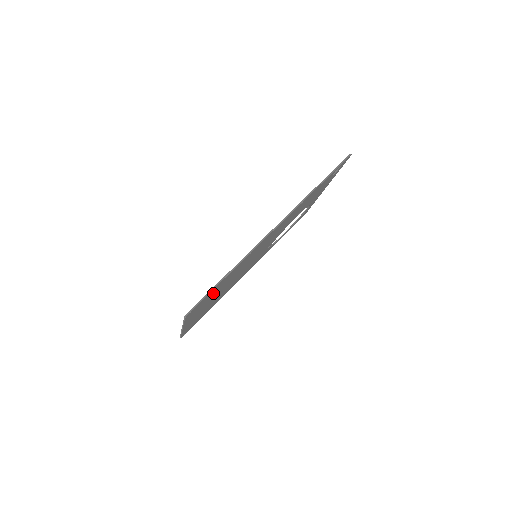
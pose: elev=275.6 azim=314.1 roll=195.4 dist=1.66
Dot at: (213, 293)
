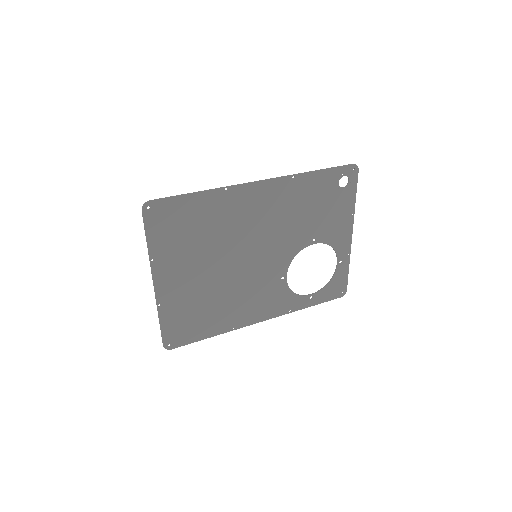
Dot at: (185, 227)
